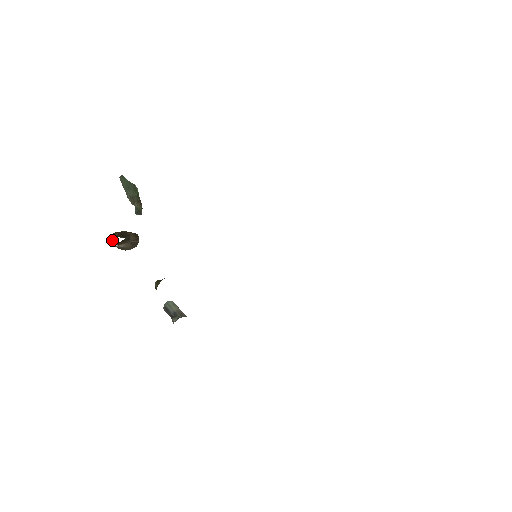
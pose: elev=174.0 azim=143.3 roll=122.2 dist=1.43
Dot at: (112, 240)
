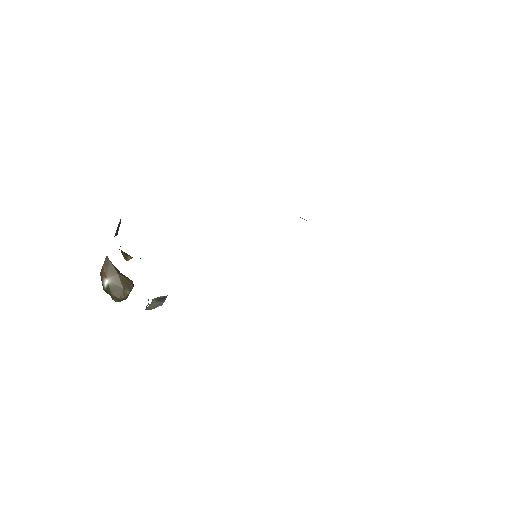
Dot at: (100, 273)
